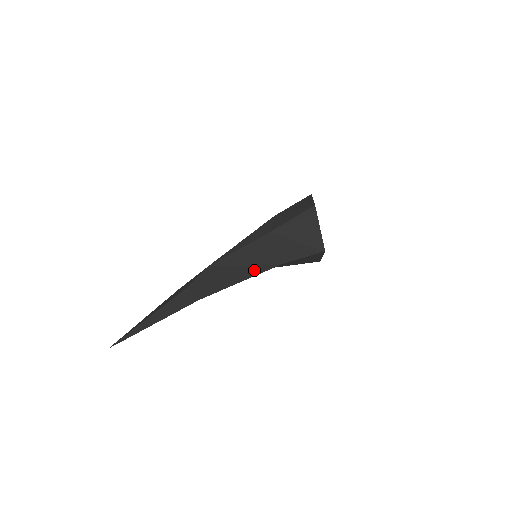
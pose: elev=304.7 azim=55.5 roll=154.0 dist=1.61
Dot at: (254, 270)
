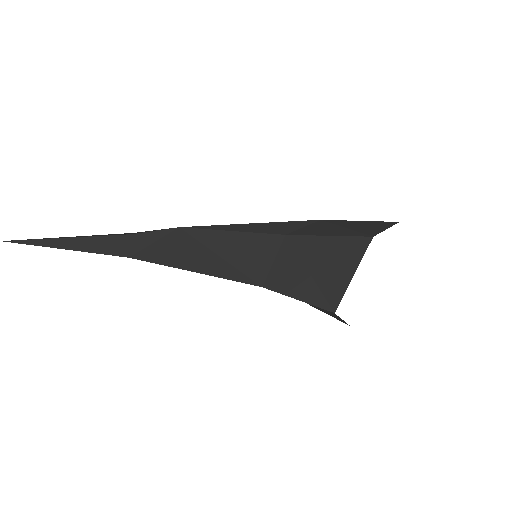
Dot at: (222, 269)
